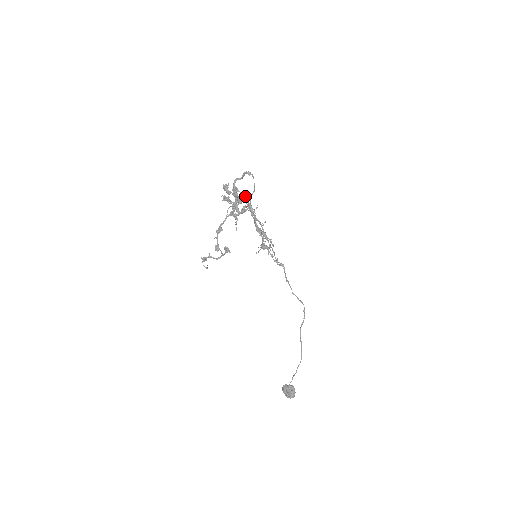
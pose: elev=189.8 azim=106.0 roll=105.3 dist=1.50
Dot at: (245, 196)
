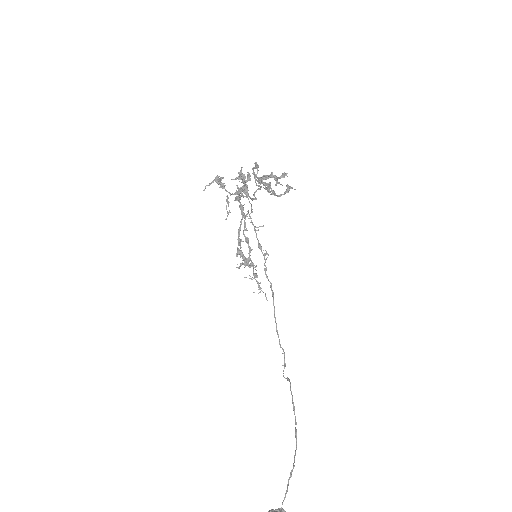
Dot at: occluded
